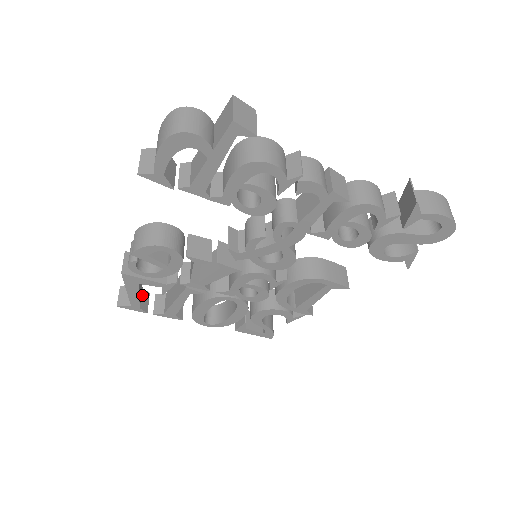
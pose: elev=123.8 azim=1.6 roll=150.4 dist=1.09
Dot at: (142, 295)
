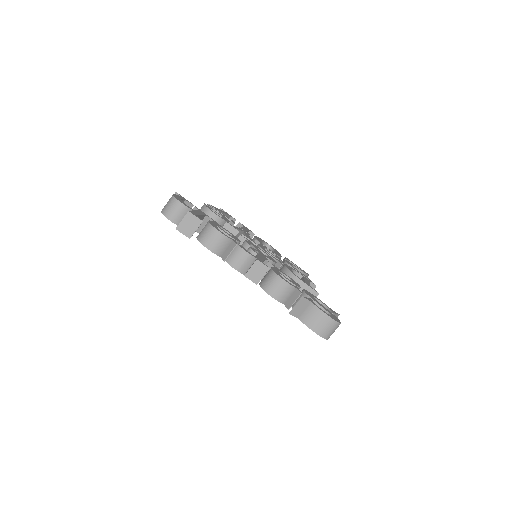
Dot at: occluded
